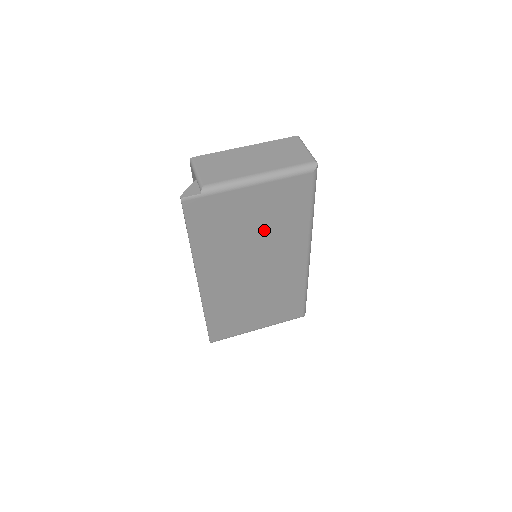
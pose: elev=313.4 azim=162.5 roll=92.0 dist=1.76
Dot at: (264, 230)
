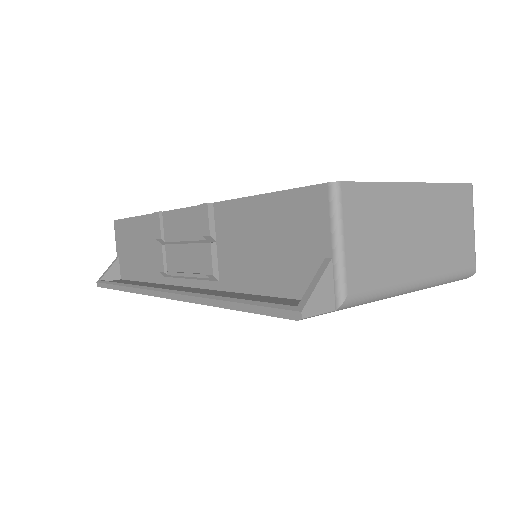
Dot at: occluded
